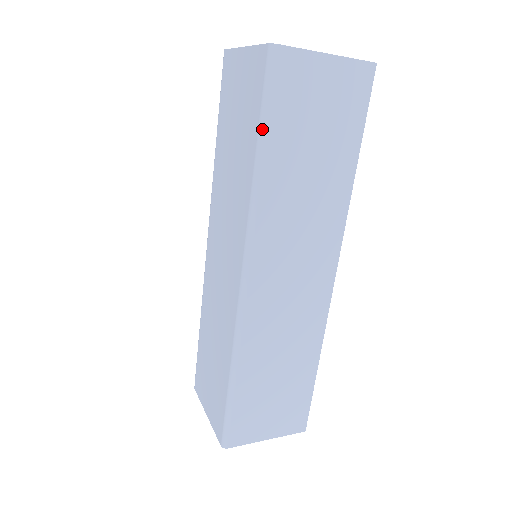
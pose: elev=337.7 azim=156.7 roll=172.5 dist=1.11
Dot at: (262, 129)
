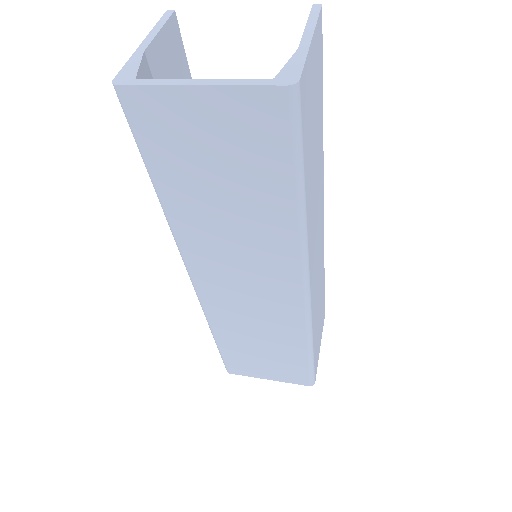
Dot at: (301, 176)
